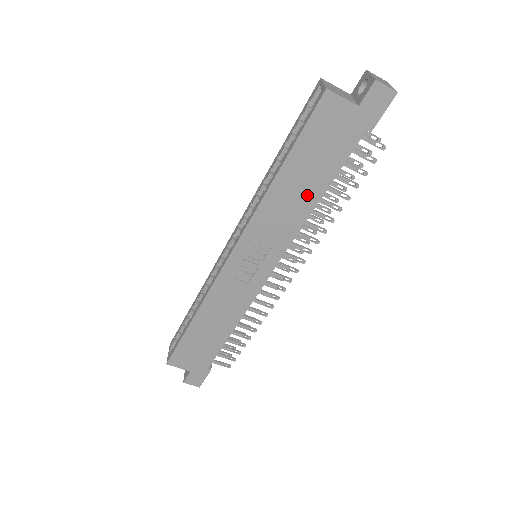
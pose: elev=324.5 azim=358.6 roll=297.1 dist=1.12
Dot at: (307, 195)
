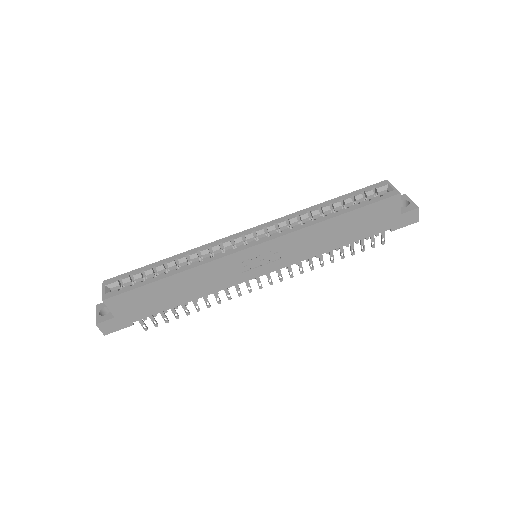
Dot at: (333, 241)
